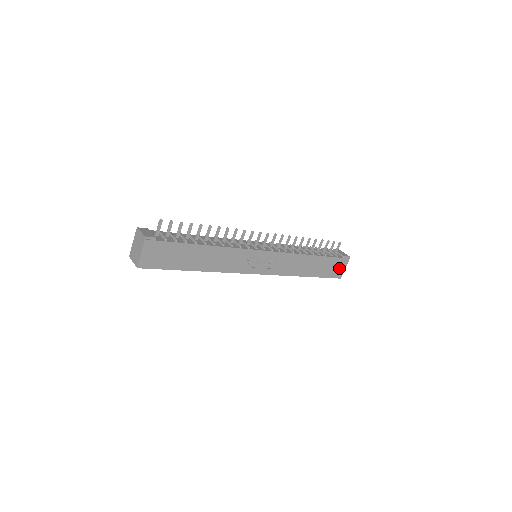
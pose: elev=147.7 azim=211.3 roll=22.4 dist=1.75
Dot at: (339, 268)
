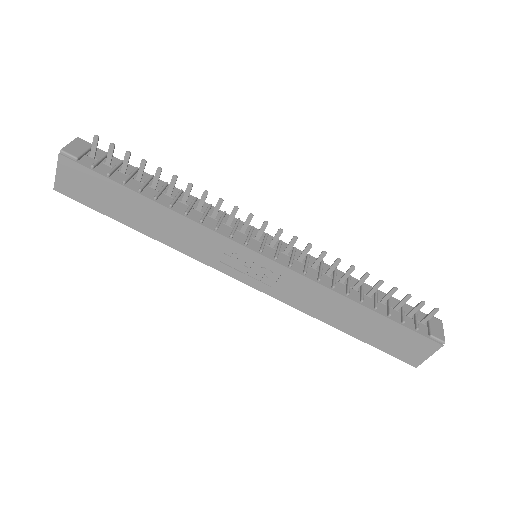
Dot at: (415, 349)
